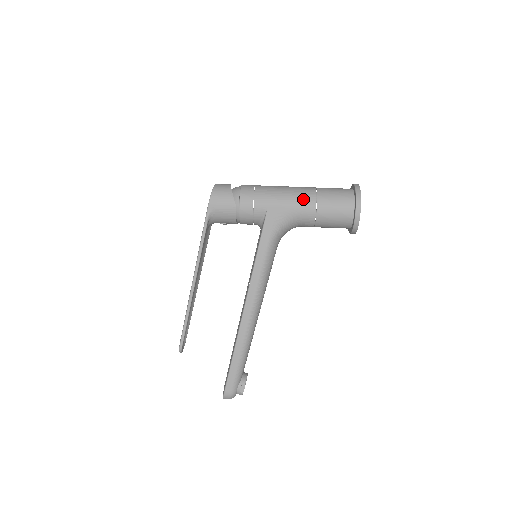
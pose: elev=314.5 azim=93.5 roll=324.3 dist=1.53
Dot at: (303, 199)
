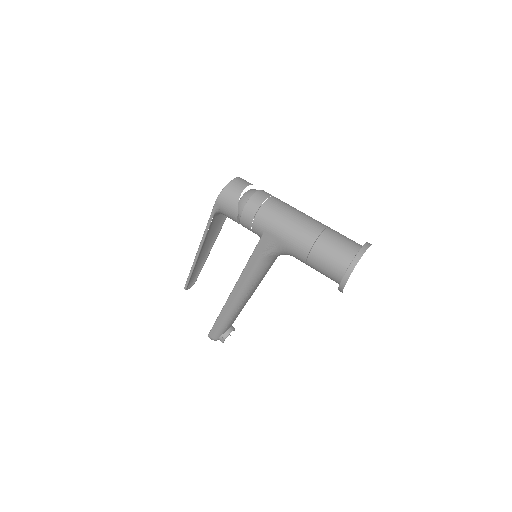
Dot at: (299, 241)
